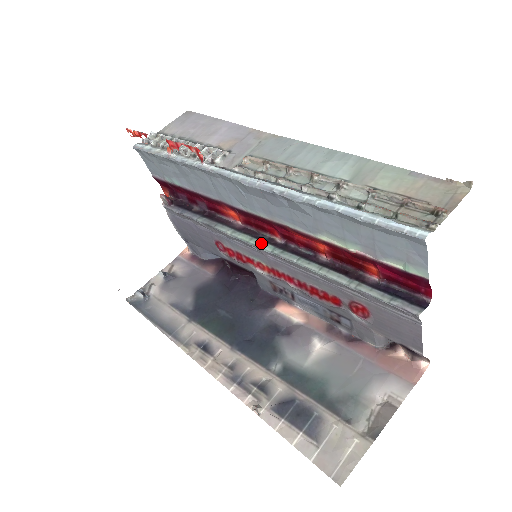
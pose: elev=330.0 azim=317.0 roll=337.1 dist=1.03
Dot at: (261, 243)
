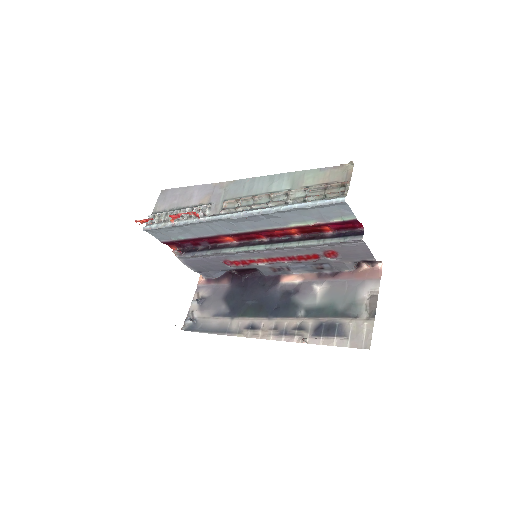
Dot at: (256, 247)
